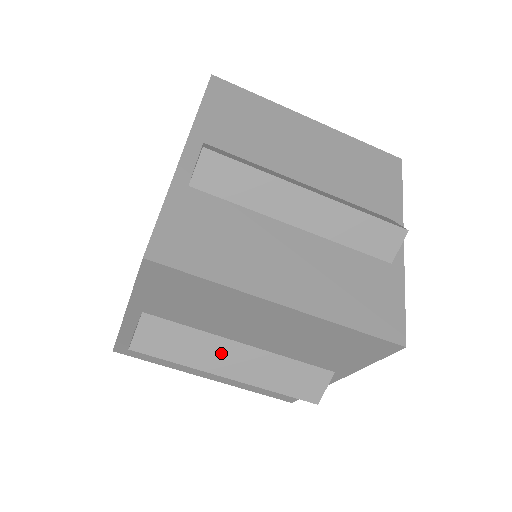
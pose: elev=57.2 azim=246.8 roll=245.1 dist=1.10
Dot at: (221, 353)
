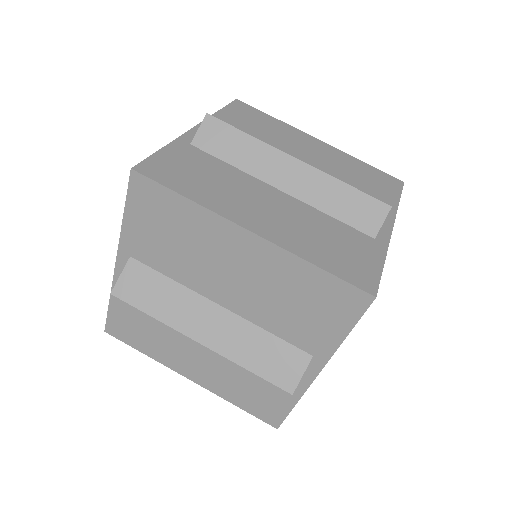
Dot at: (196, 312)
